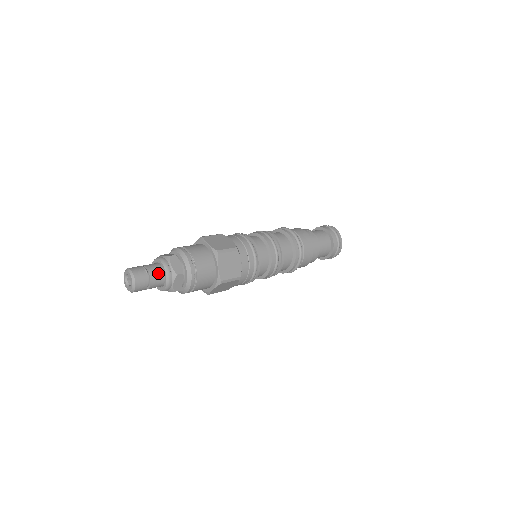
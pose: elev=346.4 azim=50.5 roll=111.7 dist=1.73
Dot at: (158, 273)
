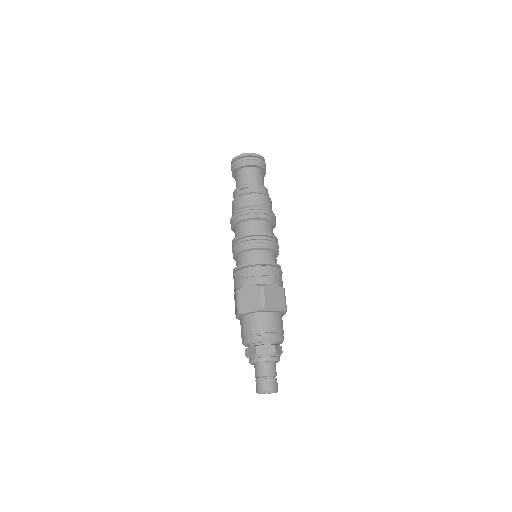
Dot at: (269, 367)
